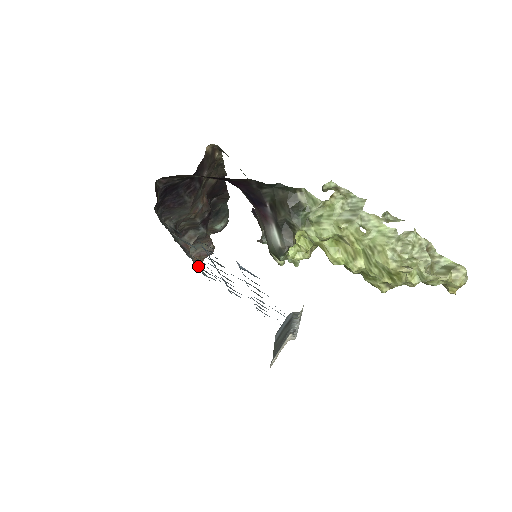
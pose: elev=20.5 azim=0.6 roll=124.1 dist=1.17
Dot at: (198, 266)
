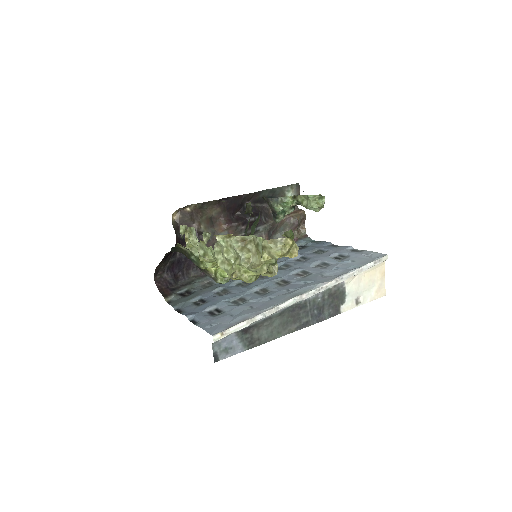
Dot at: occluded
